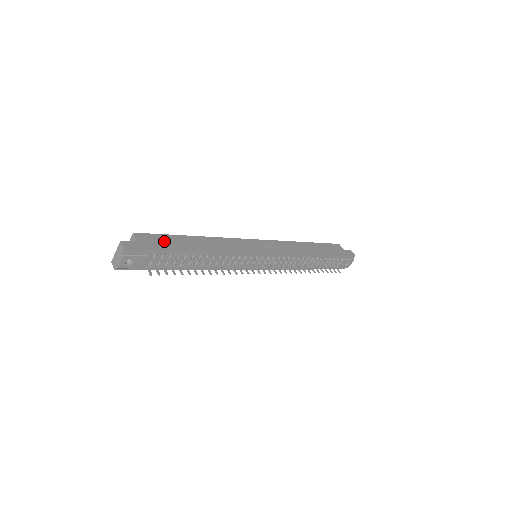
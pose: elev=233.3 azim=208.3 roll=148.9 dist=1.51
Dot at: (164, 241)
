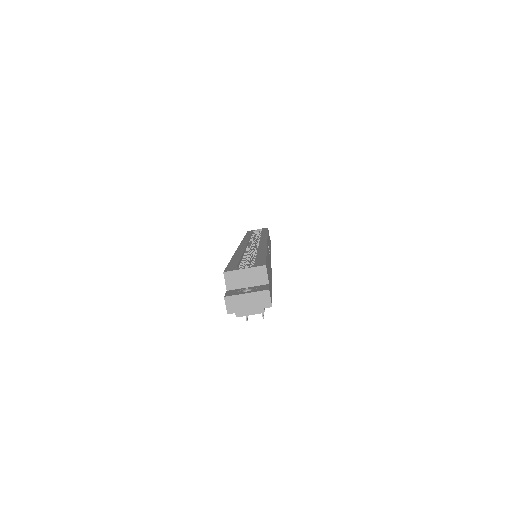
Dot at: occluded
